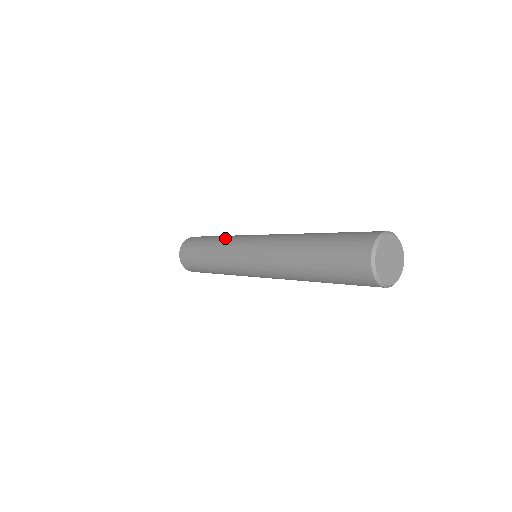
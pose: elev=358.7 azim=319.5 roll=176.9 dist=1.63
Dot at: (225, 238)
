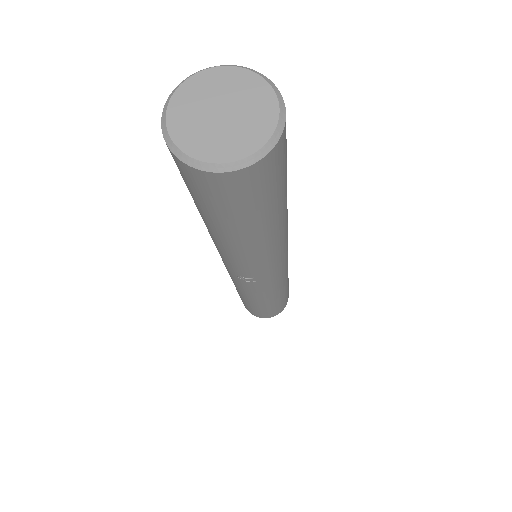
Dot at: occluded
